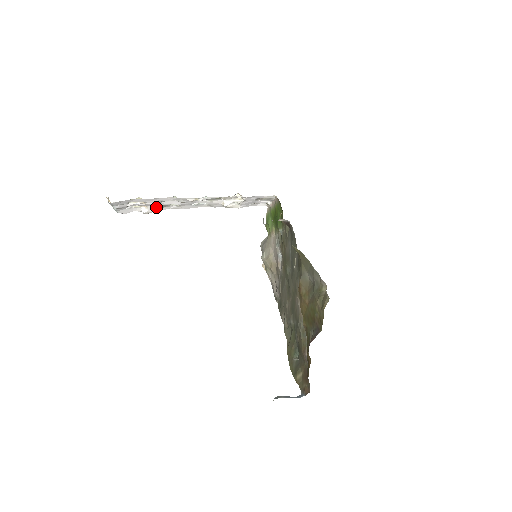
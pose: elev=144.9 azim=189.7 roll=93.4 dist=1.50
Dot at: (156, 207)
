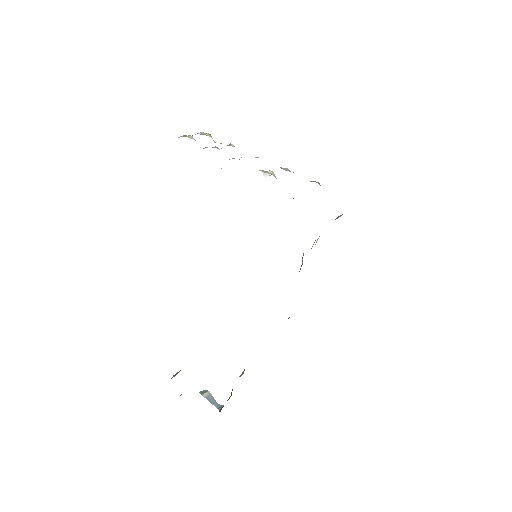
Dot at: occluded
